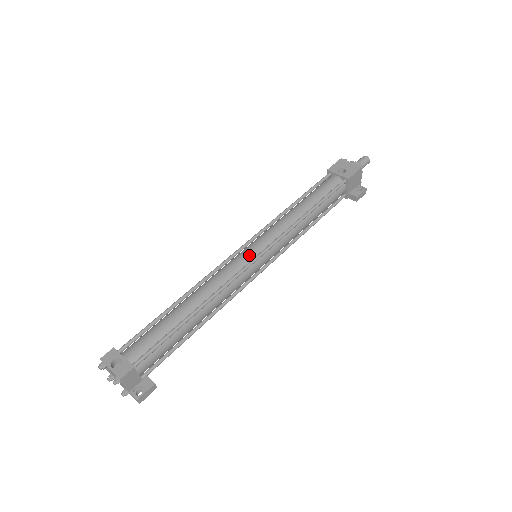
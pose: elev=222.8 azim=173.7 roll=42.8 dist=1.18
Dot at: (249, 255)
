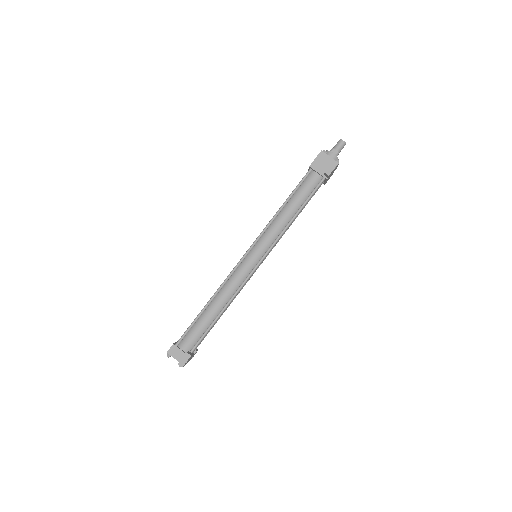
Dot at: occluded
